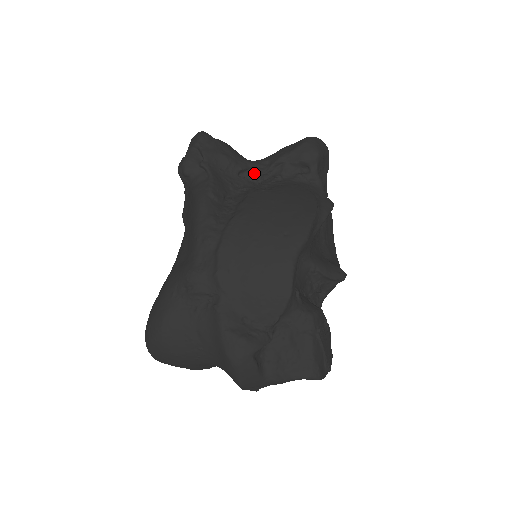
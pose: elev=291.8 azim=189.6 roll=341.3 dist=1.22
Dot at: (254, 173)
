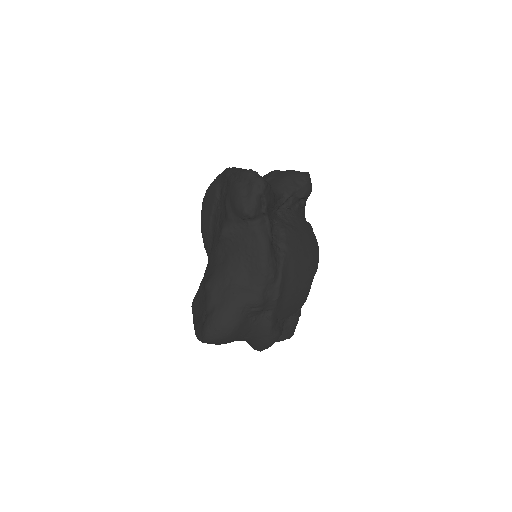
Dot at: (277, 205)
